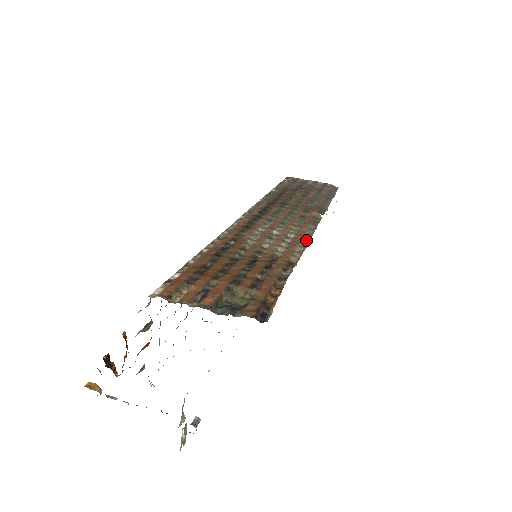
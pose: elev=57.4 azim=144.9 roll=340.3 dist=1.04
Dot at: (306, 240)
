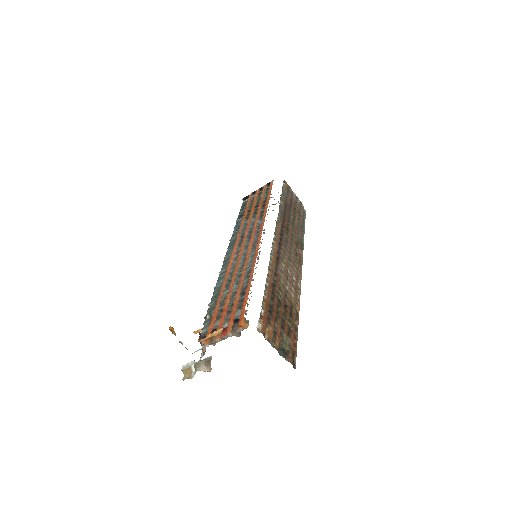
Dot at: (299, 286)
